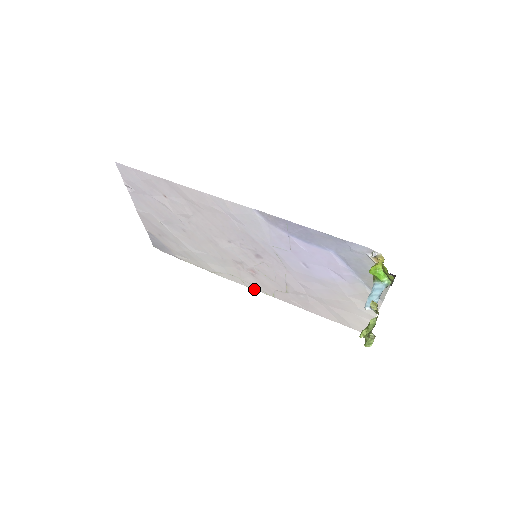
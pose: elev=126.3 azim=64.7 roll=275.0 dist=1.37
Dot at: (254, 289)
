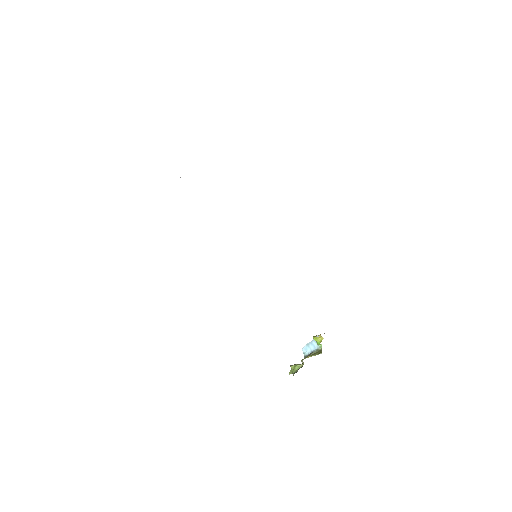
Dot at: occluded
